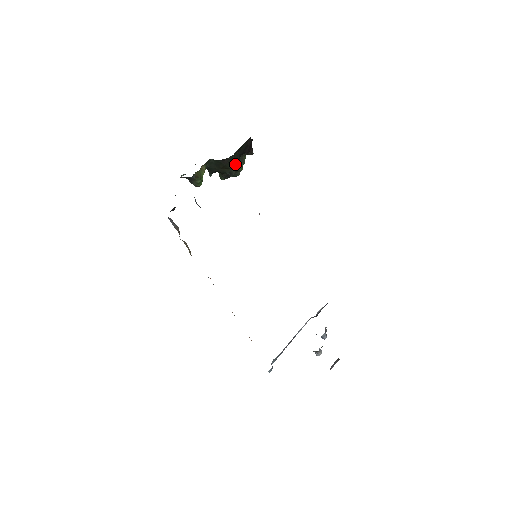
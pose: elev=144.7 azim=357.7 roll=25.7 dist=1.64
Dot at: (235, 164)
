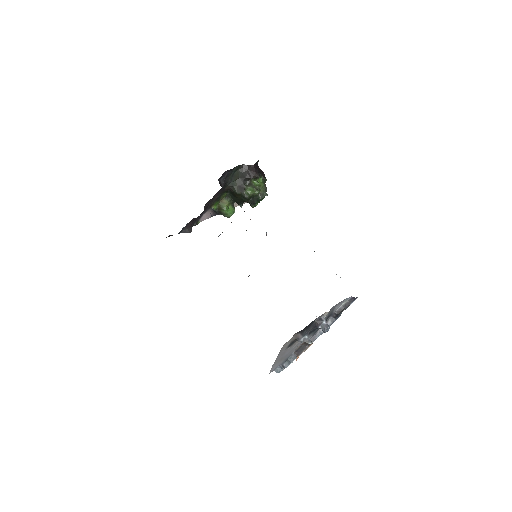
Dot at: (242, 189)
